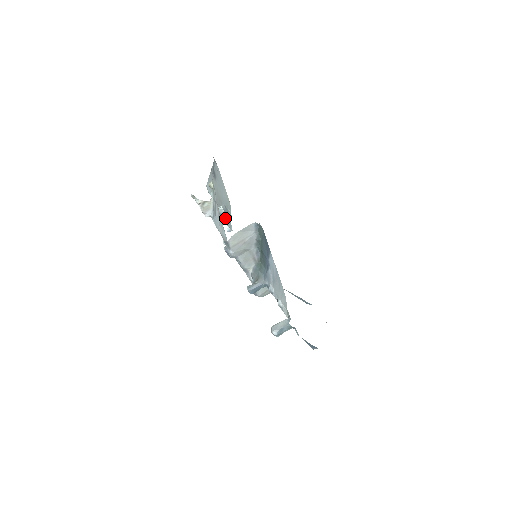
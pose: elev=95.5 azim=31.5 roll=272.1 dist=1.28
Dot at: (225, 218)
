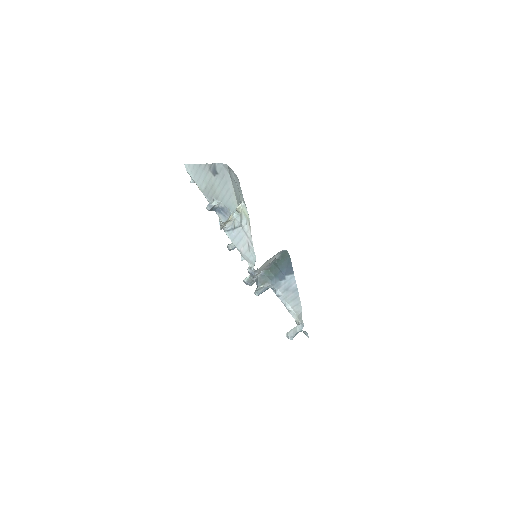
Dot at: (218, 212)
